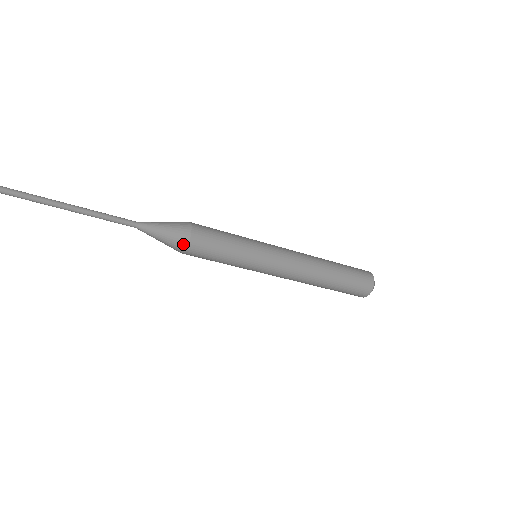
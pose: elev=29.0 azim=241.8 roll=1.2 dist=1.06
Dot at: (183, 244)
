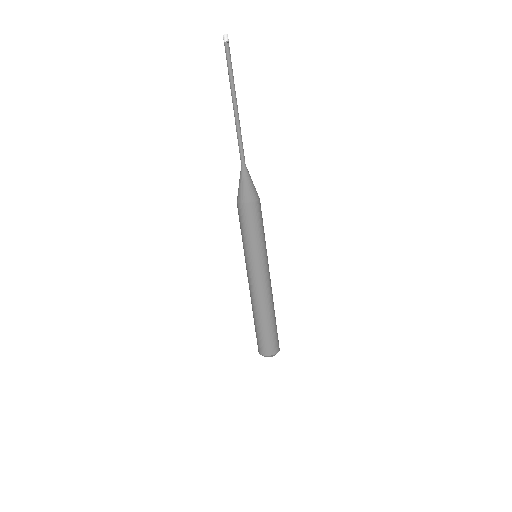
Dot at: (246, 199)
